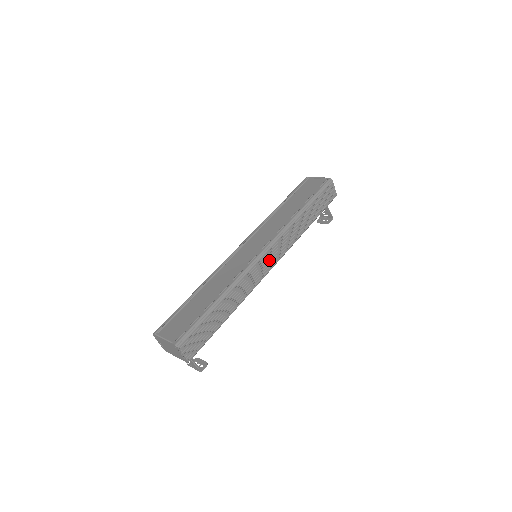
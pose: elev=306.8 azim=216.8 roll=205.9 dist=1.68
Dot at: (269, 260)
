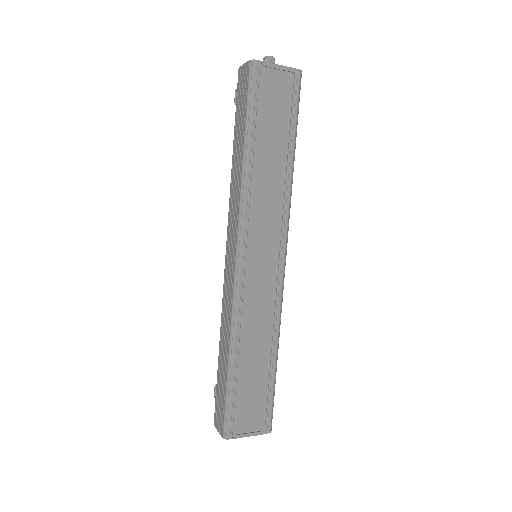
Dot at: occluded
